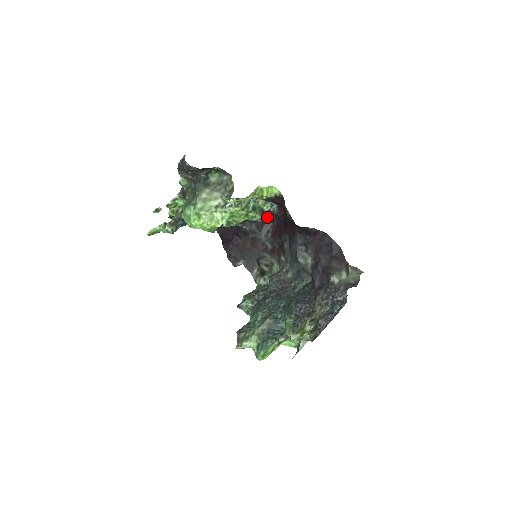
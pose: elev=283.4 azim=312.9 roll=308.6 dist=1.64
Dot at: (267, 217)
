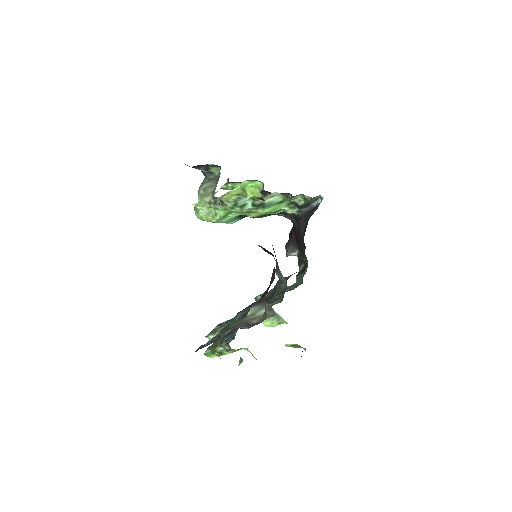
Dot at: (309, 211)
